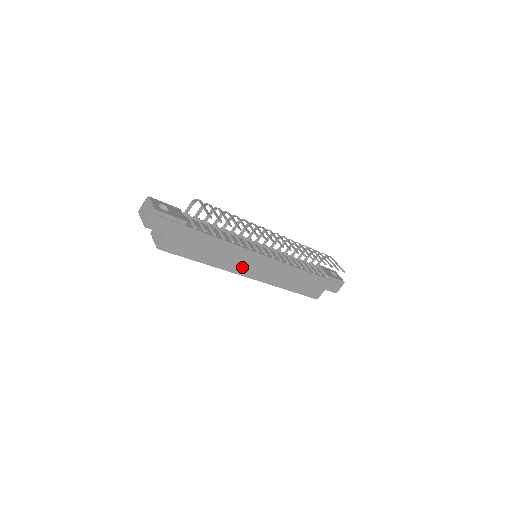
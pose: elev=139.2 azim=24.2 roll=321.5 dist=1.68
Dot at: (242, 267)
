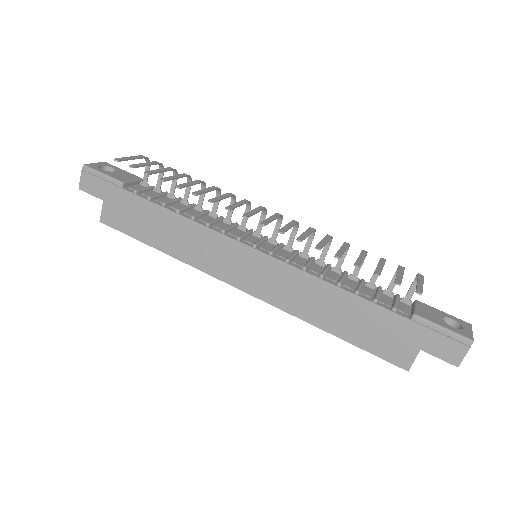
Dot at: (219, 265)
